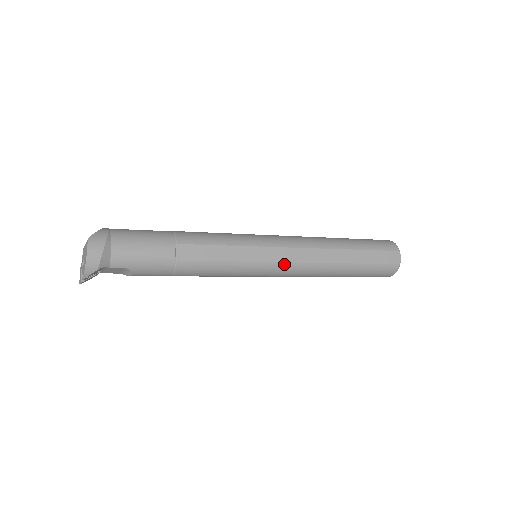
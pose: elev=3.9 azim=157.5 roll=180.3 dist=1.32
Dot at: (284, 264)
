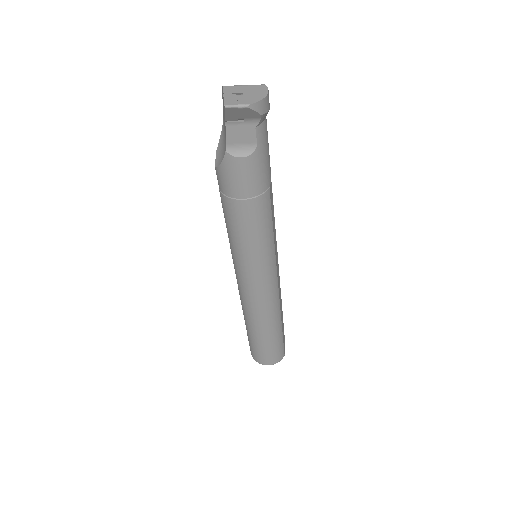
Dot at: (276, 279)
